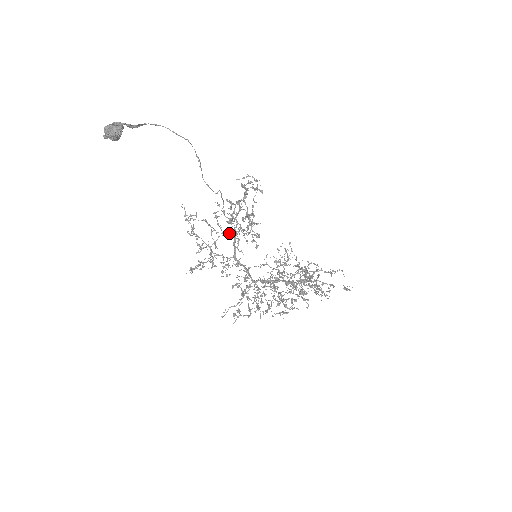
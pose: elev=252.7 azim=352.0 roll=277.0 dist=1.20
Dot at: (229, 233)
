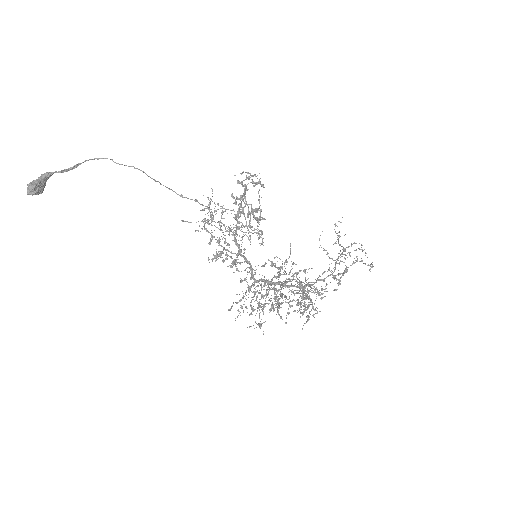
Dot at: (239, 227)
